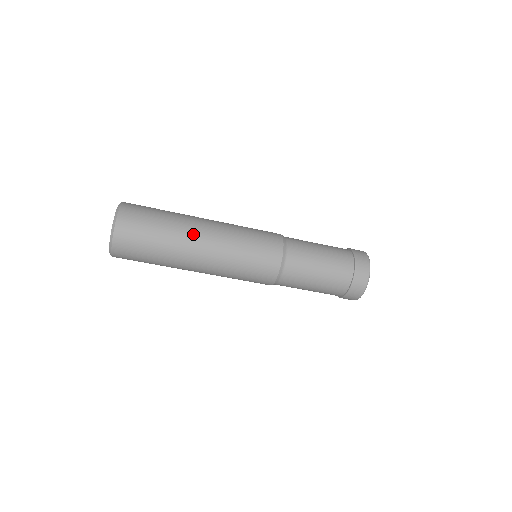
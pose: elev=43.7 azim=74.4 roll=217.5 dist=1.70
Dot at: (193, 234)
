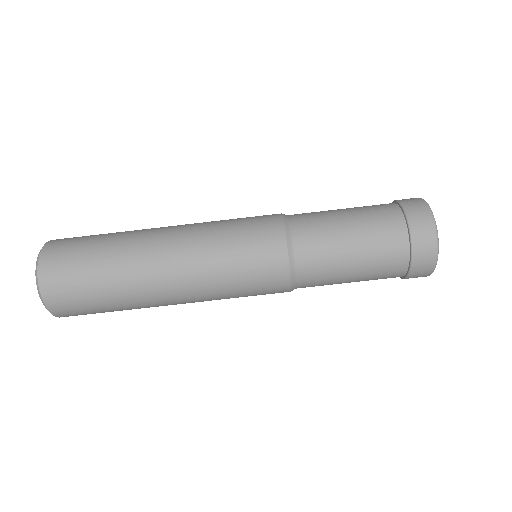
Dot at: occluded
